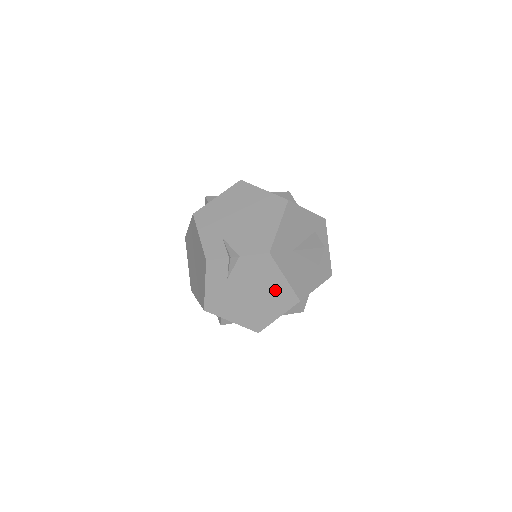
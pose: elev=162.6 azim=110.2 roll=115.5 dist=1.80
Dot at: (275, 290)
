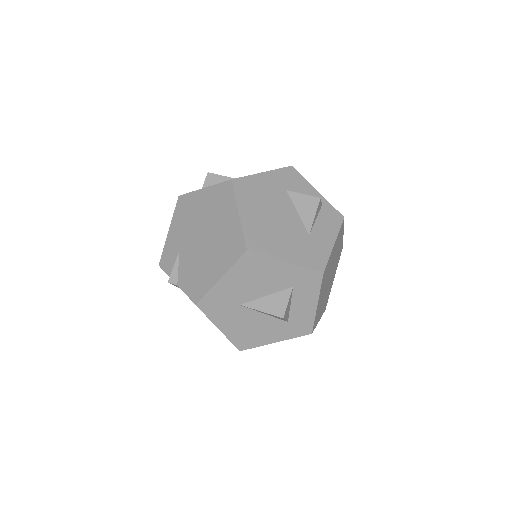
Dot at: occluded
